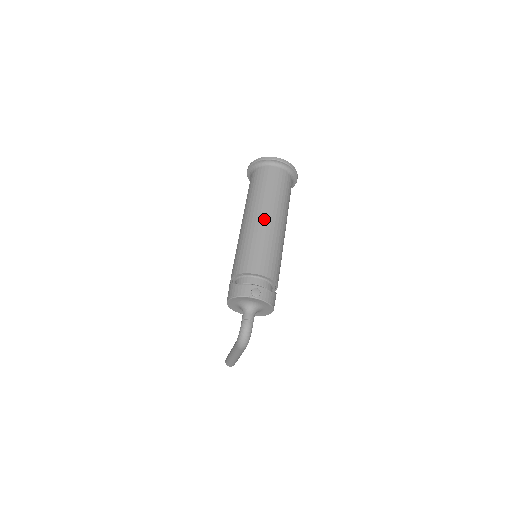
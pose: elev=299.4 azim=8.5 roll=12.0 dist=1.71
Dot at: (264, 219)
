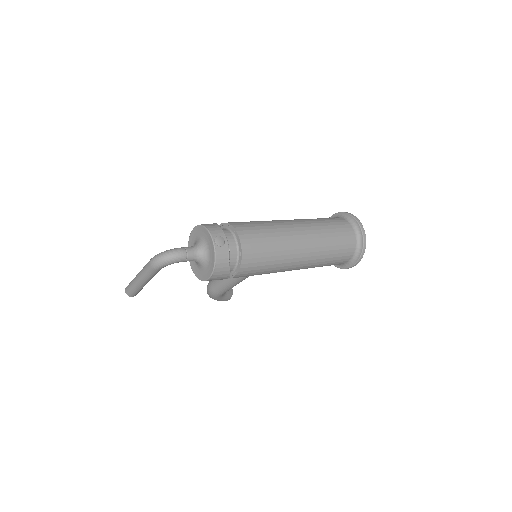
Dot at: (298, 231)
